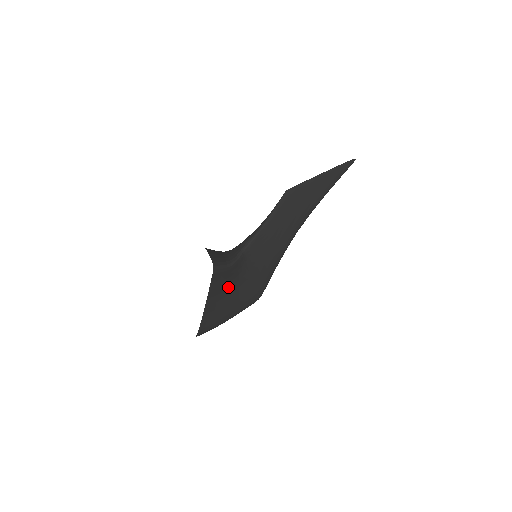
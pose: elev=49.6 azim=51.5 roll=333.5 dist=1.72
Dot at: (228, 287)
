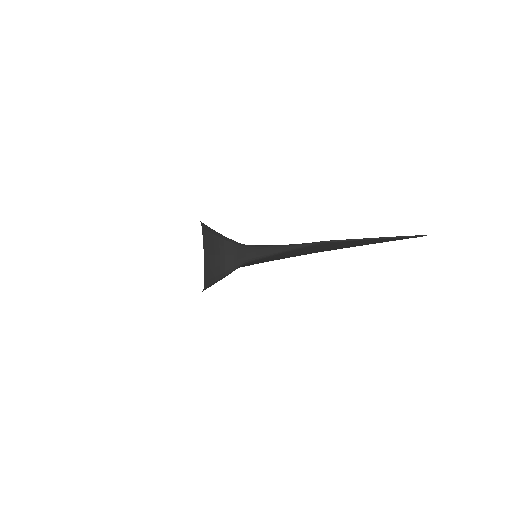
Dot at: occluded
